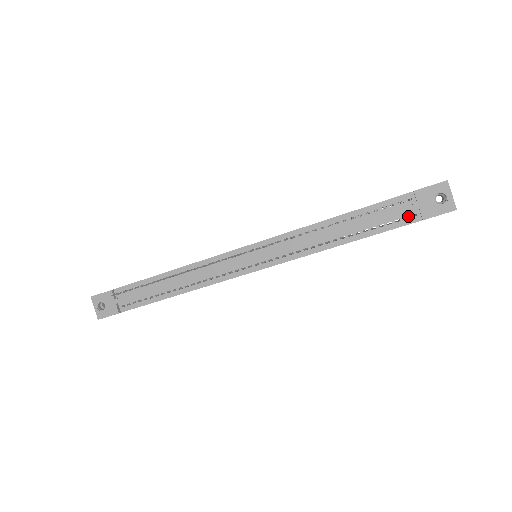
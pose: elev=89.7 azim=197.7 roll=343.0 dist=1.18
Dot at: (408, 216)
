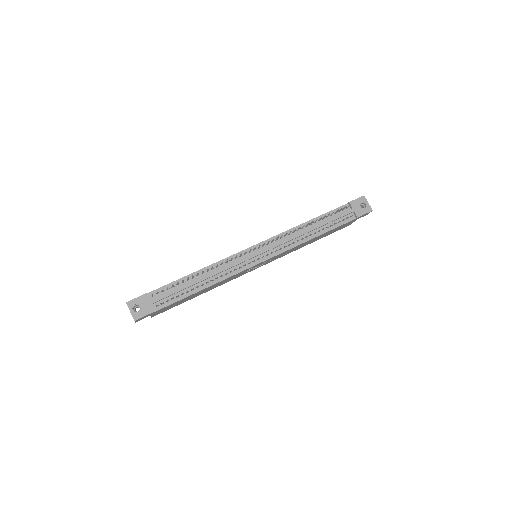
Dot at: (348, 217)
